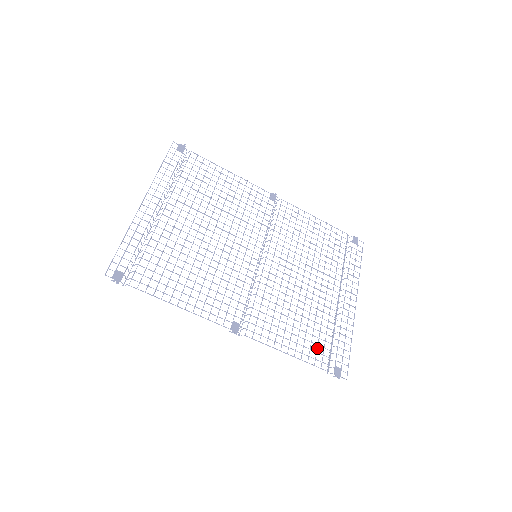
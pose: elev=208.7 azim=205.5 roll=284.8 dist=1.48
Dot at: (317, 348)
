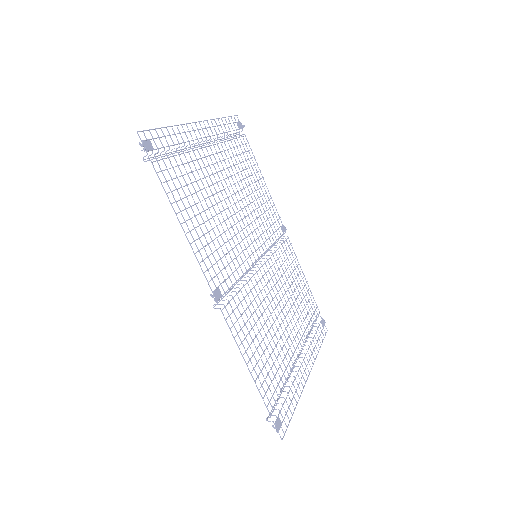
Dot at: occluded
